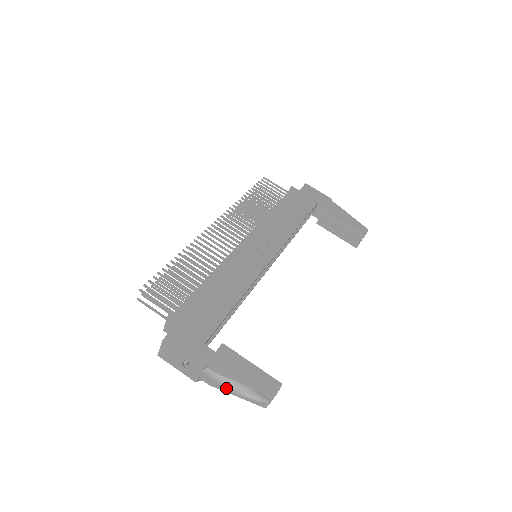
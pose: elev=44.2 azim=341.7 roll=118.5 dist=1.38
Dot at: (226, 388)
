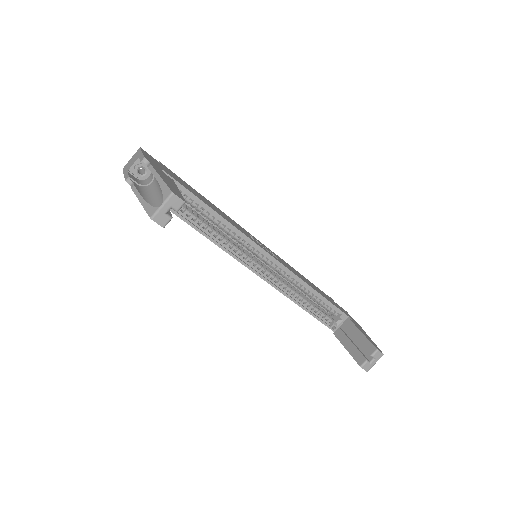
Dot at: (140, 193)
